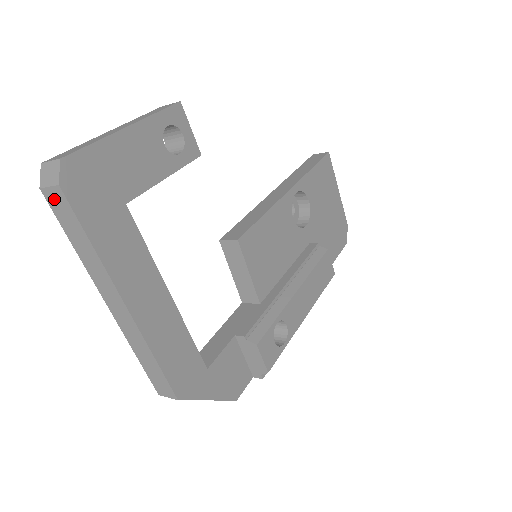
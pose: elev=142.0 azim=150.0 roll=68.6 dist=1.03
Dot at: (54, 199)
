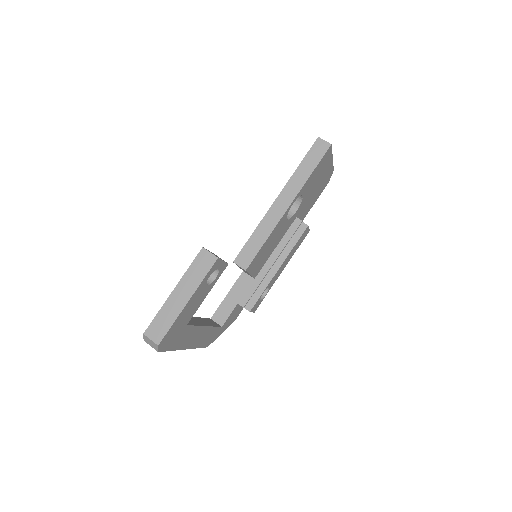
Dot at: occluded
